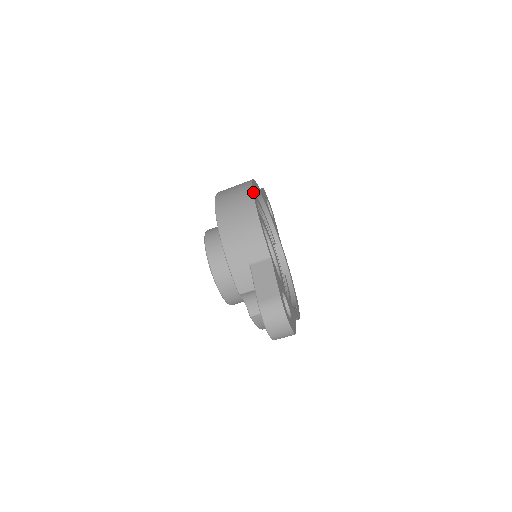
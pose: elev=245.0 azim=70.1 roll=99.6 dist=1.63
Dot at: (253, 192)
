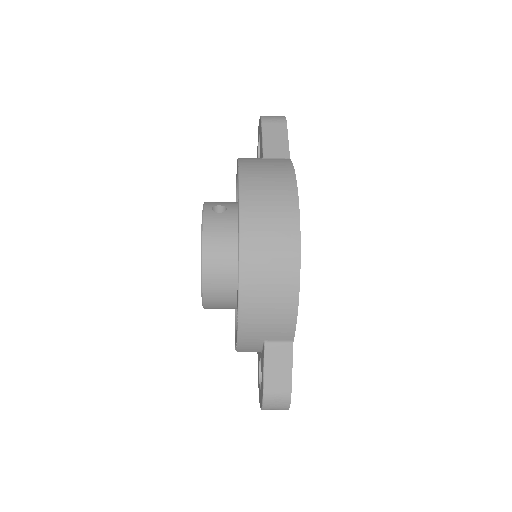
Dot at: (300, 246)
